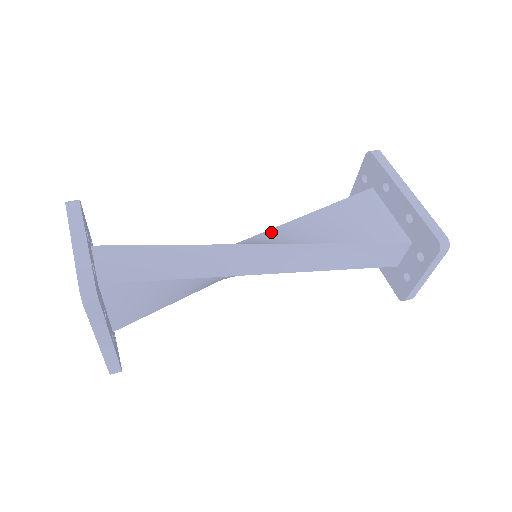
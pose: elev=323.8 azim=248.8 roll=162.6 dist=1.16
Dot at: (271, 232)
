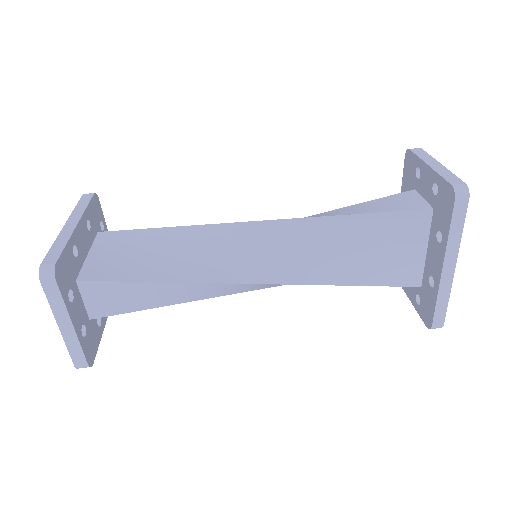
Dot at: (283, 230)
